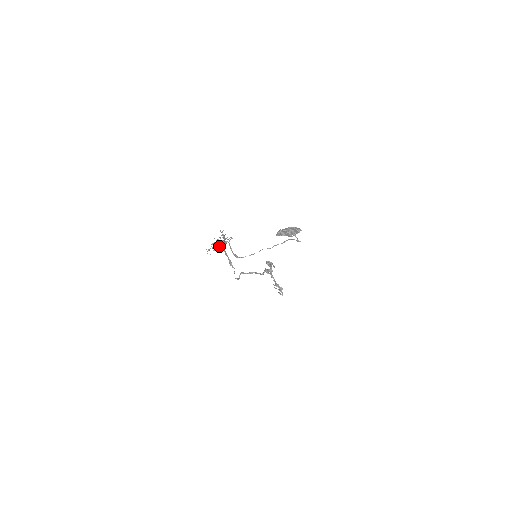
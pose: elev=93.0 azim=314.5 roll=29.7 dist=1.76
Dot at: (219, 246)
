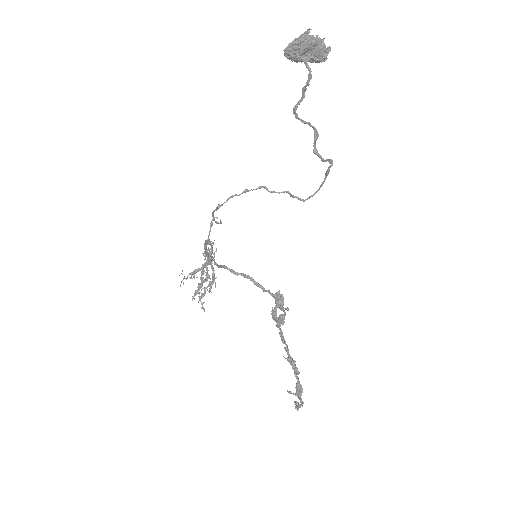
Dot at: (202, 281)
